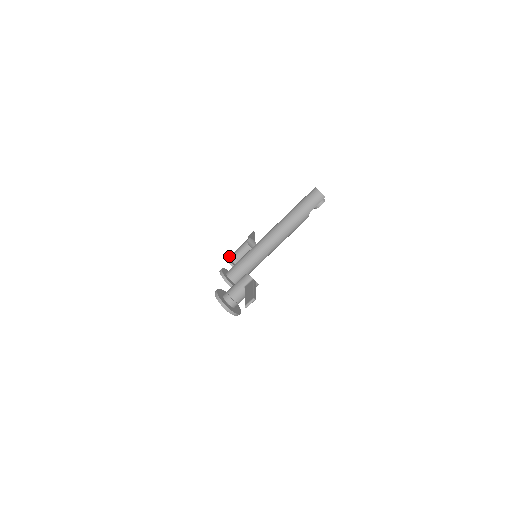
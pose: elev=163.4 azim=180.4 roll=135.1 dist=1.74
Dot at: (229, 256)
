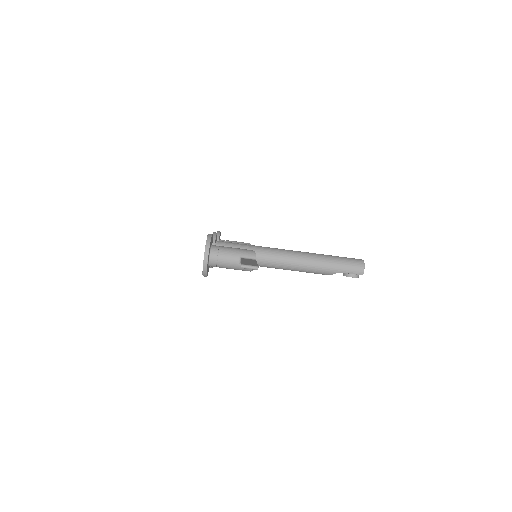
Dot at: occluded
